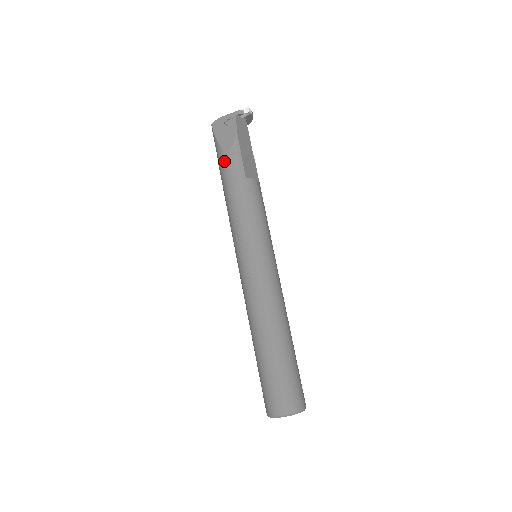
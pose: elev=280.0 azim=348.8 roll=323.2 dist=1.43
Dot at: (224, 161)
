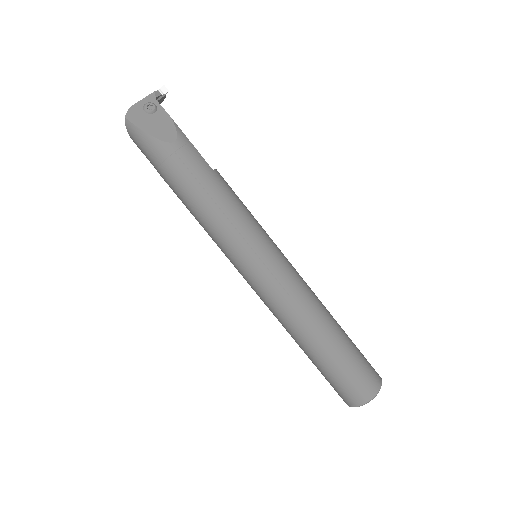
Dot at: (176, 157)
